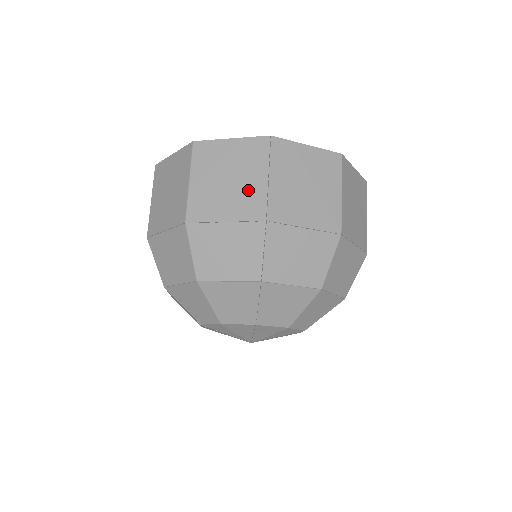
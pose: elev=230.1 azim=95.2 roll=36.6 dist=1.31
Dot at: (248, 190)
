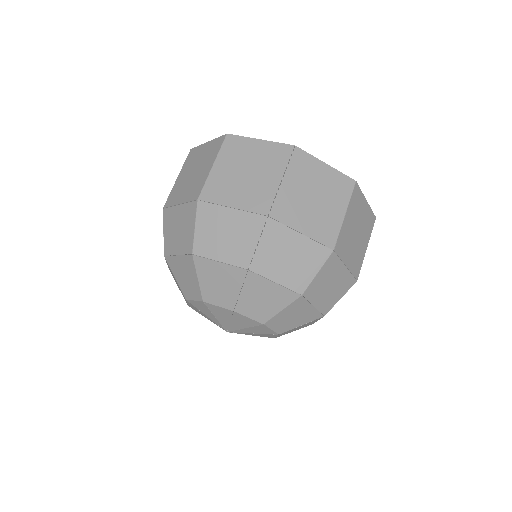
Dot at: (261, 186)
